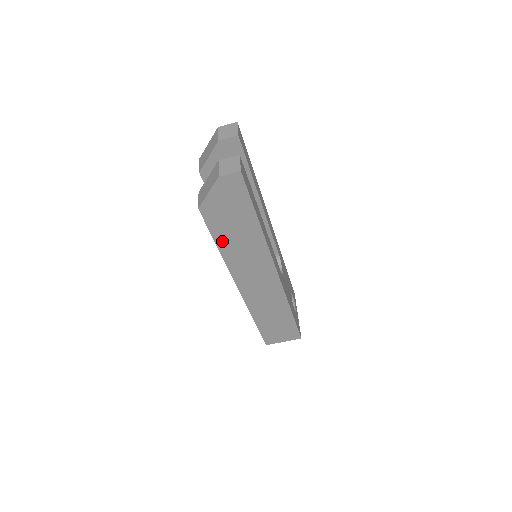
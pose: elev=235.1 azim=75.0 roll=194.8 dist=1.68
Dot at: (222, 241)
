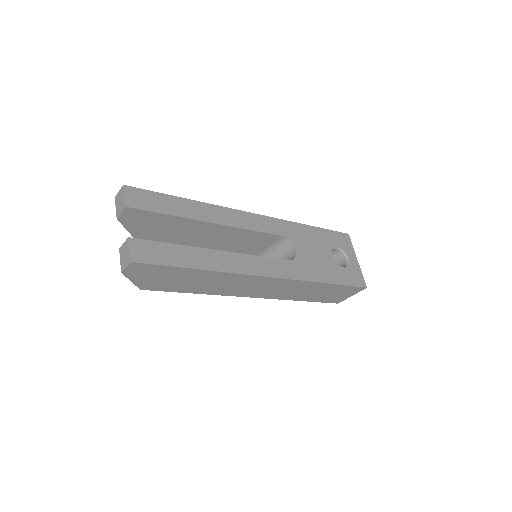
Dot at: (191, 290)
